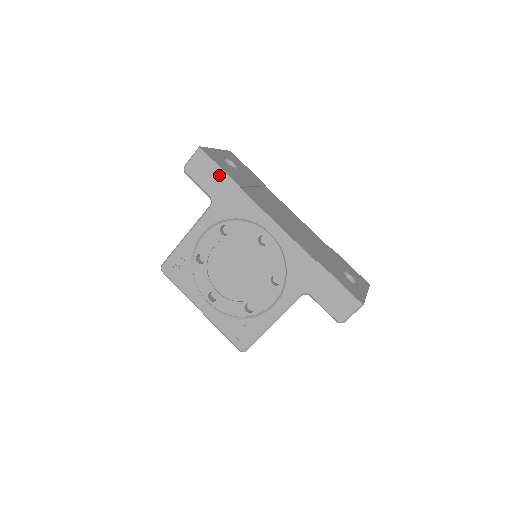
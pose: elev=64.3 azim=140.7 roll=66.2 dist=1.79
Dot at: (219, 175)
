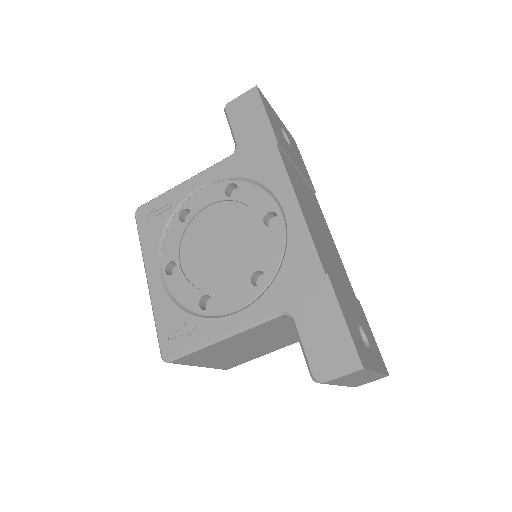
Dot at: (260, 122)
